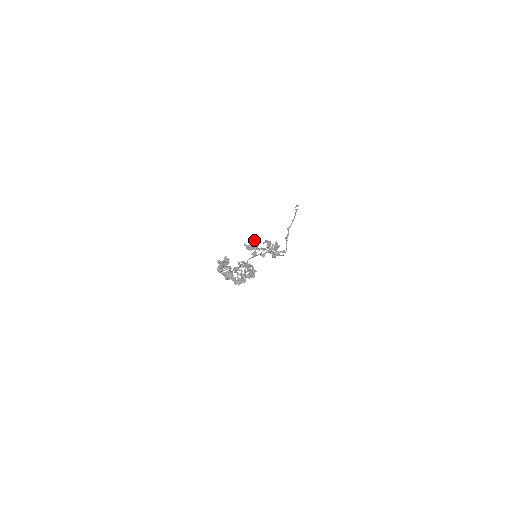
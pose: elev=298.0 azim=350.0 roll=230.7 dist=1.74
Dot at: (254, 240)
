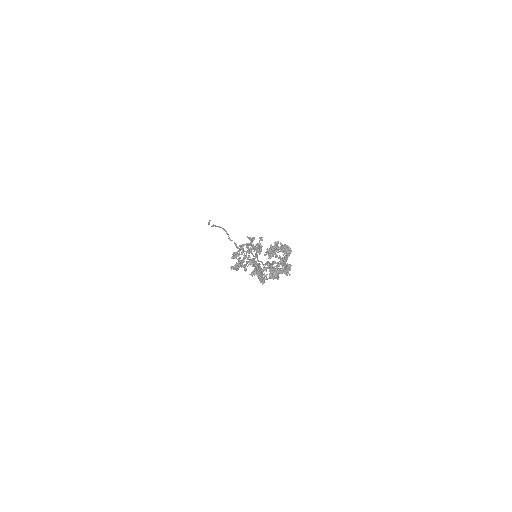
Dot at: (232, 257)
